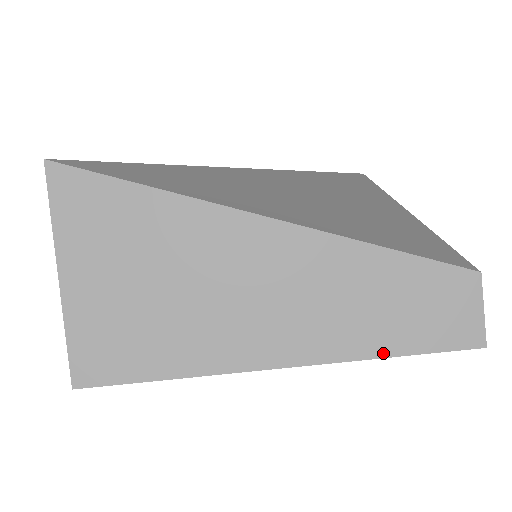
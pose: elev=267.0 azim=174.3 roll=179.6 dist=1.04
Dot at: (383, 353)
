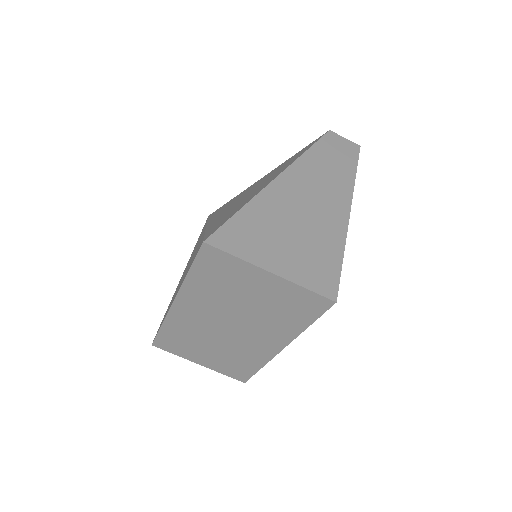
Dot at: (354, 175)
